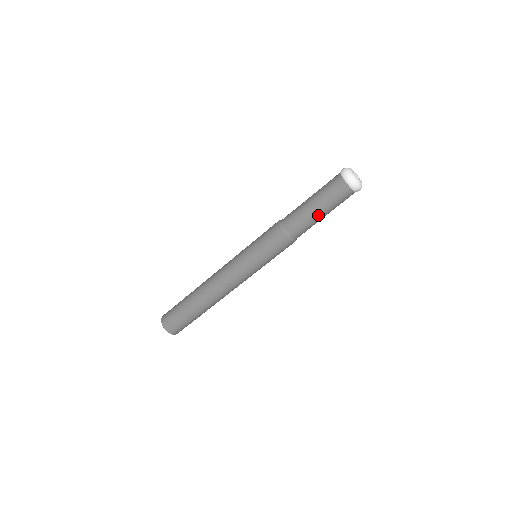
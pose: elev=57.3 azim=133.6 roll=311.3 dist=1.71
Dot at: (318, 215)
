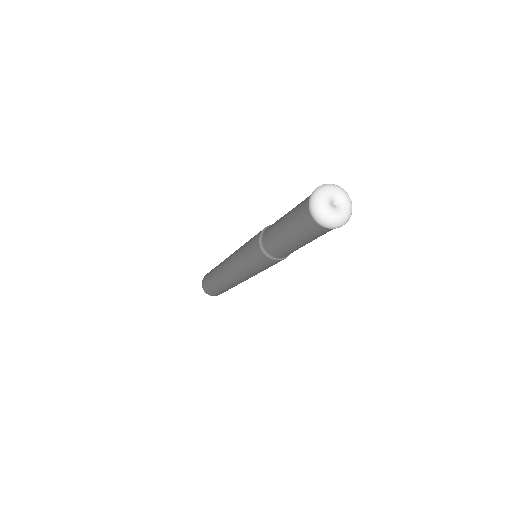
Dot at: occluded
